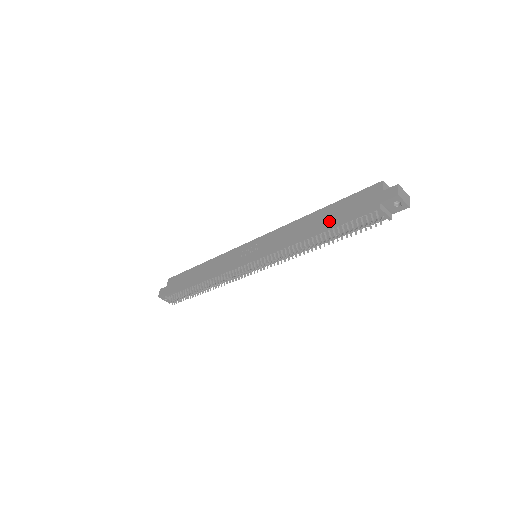
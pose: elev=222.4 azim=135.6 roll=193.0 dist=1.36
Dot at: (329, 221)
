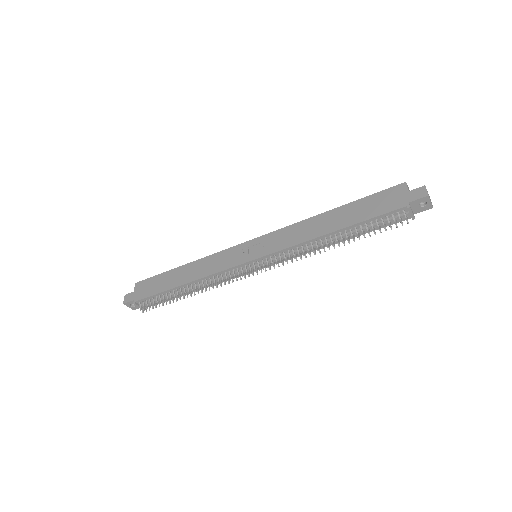
Dot at: (350, 220)
